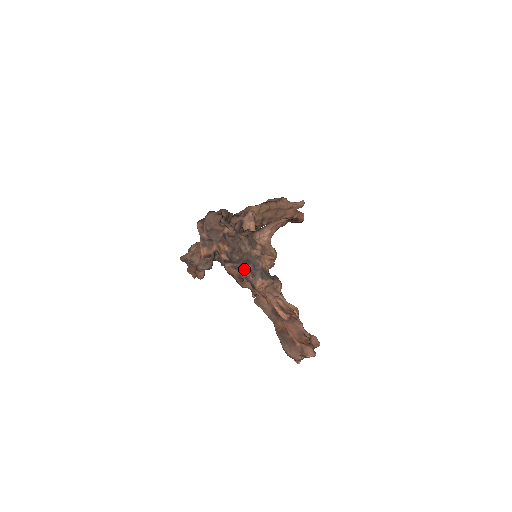
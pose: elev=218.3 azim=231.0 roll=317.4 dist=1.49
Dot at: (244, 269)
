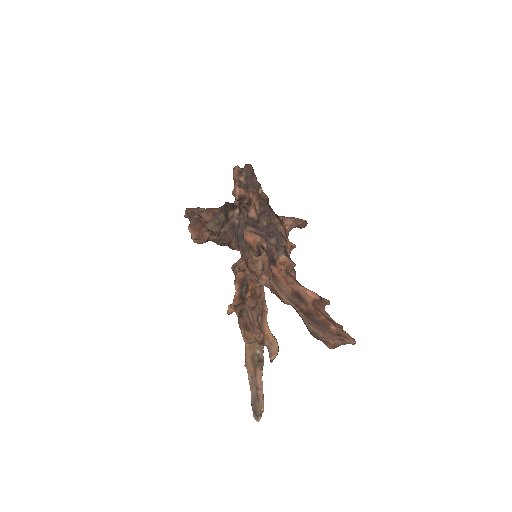
Dot at: (267, 240)
